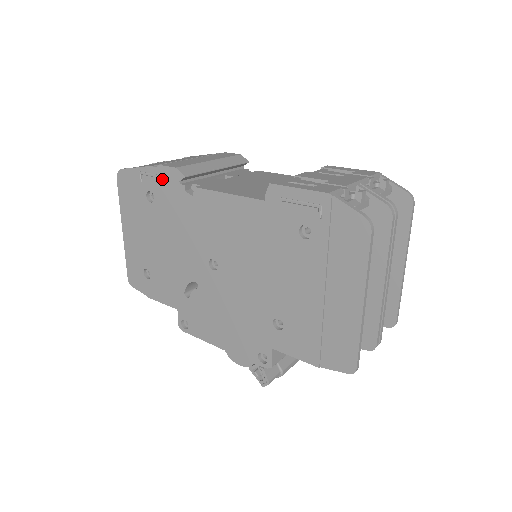
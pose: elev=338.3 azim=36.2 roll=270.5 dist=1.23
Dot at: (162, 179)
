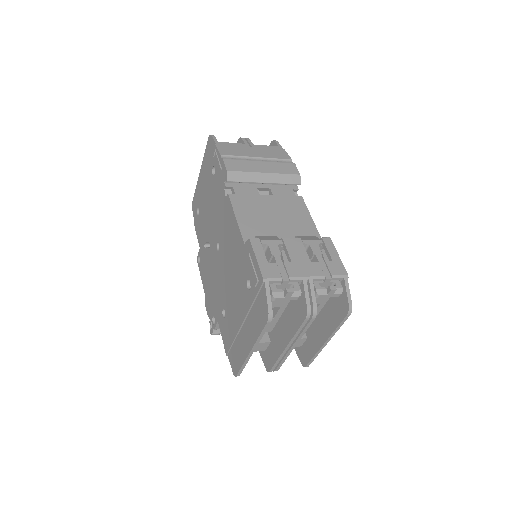
Dot at: (220, 168)
